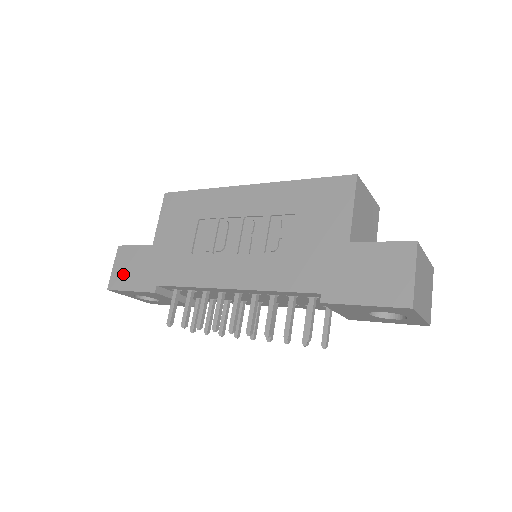
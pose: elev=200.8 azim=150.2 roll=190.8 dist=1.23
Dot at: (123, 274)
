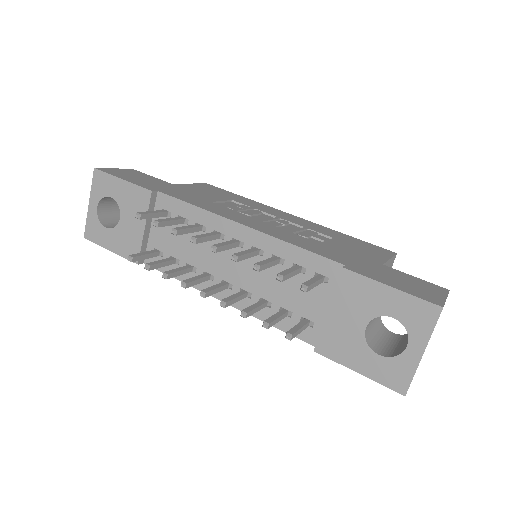
Dot at: (123, 174)
